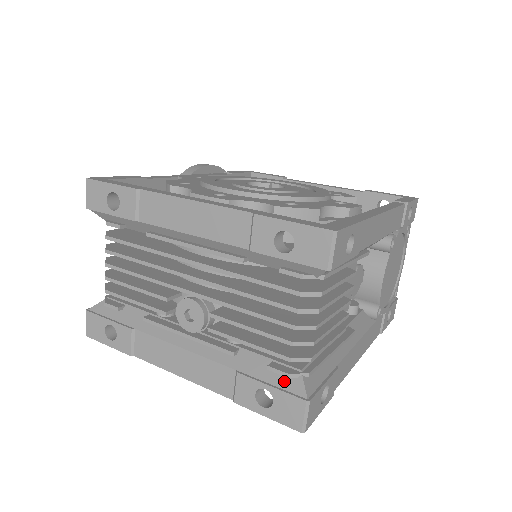
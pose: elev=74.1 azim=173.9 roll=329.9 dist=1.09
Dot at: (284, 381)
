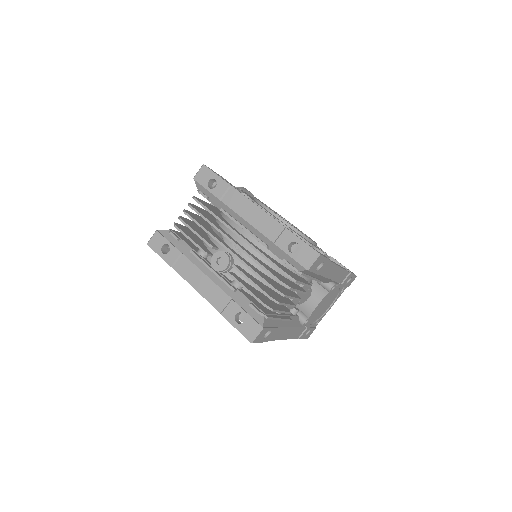
Dot at: (254, 314)
